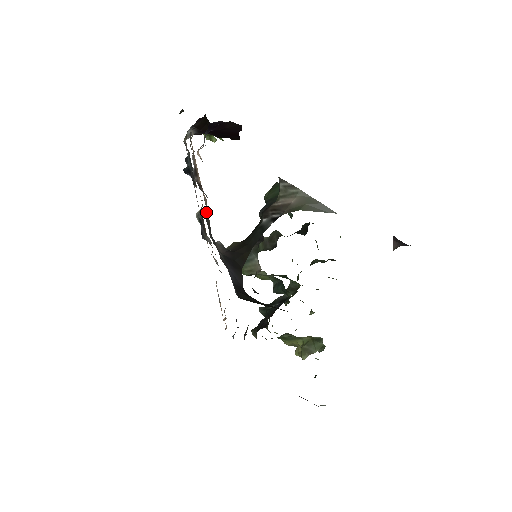
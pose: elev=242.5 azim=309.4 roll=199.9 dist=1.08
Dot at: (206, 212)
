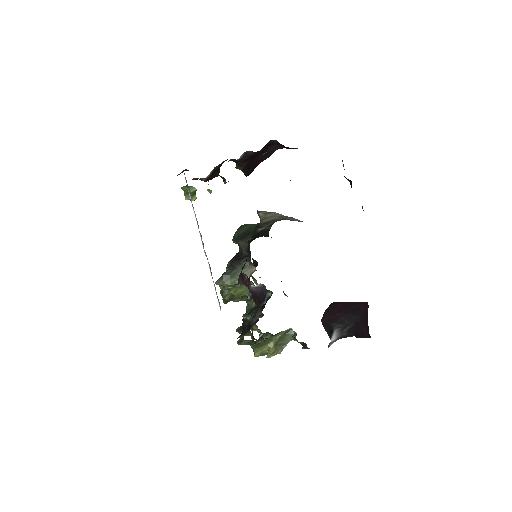
Dot at: occluded
